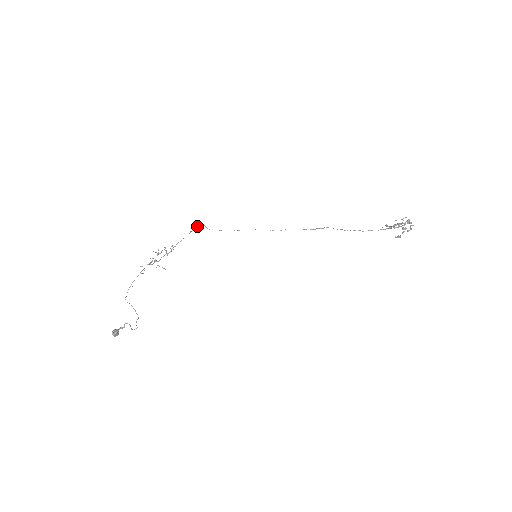
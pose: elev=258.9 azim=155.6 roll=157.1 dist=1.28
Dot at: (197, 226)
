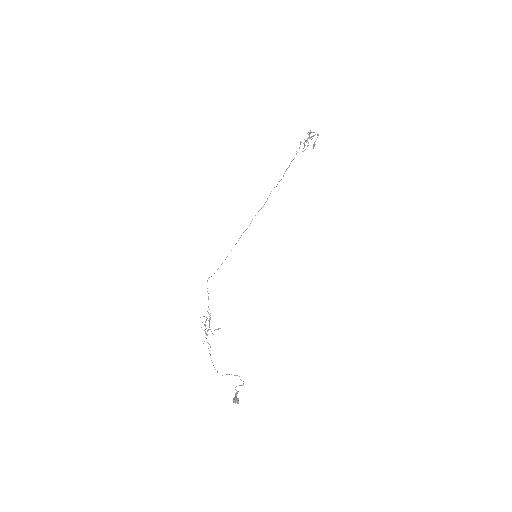
Dot at: occluded
